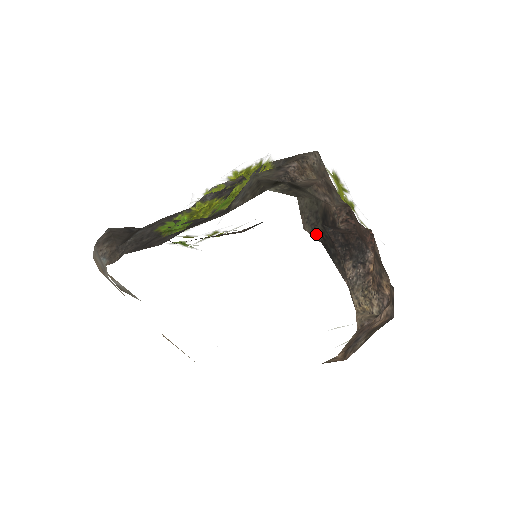
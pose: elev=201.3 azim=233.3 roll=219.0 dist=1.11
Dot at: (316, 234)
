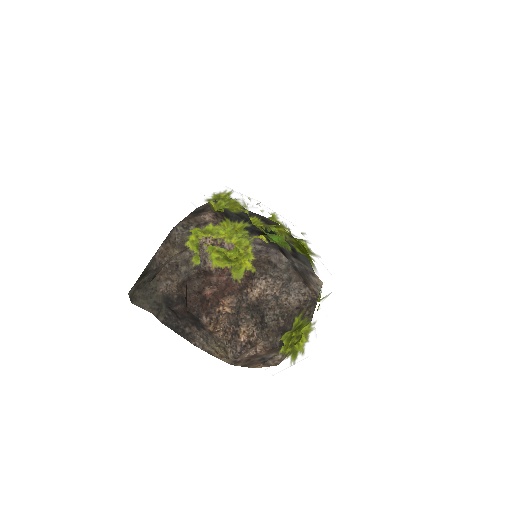
Dot at: (160, 316)
